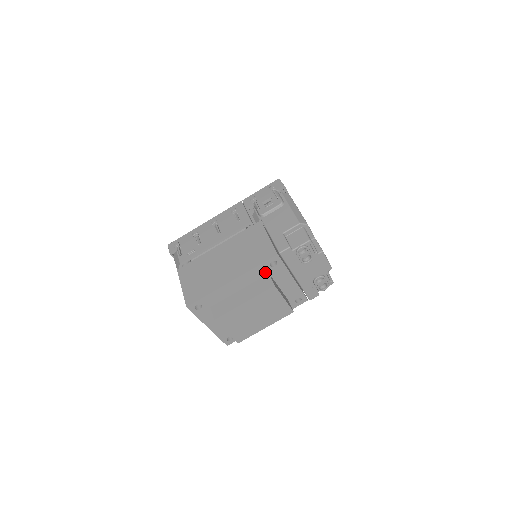
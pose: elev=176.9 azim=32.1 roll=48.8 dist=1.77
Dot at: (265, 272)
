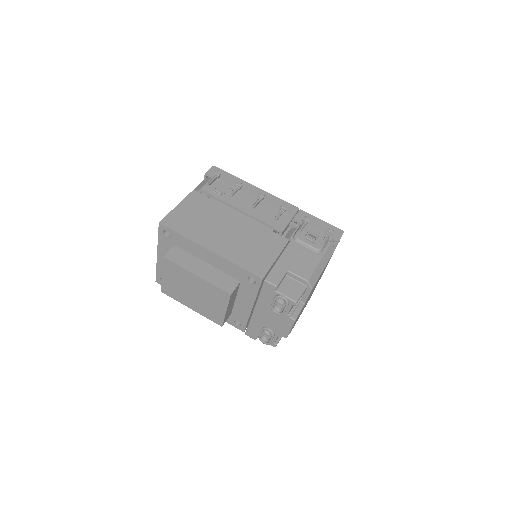
Dot at: (239, 277)
